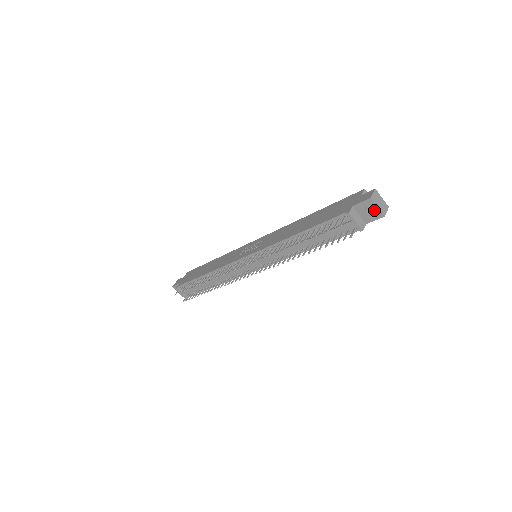
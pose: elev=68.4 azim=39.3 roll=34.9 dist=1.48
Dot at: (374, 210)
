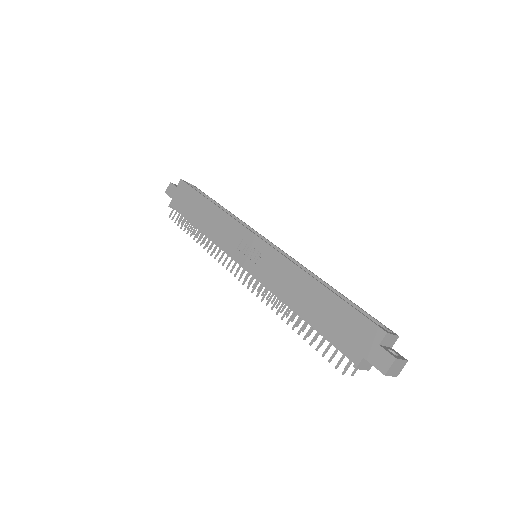
Dot at: occluded
